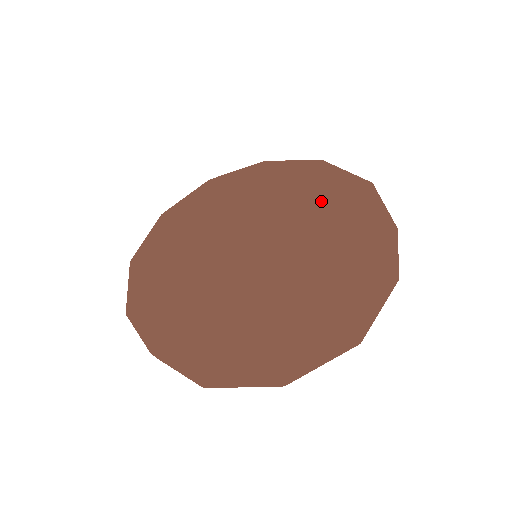
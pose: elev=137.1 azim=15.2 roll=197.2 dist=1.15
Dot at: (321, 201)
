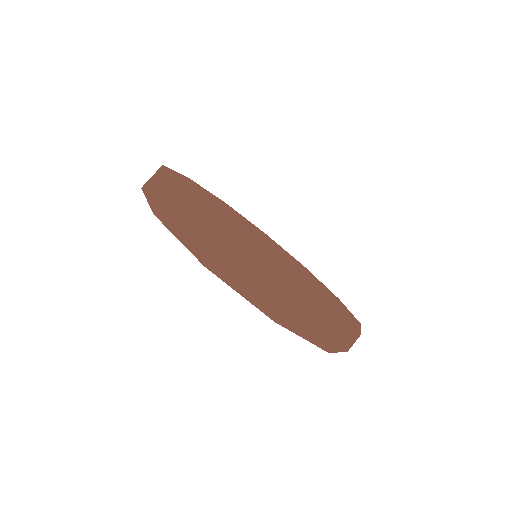
Dot at: (323, 292)
